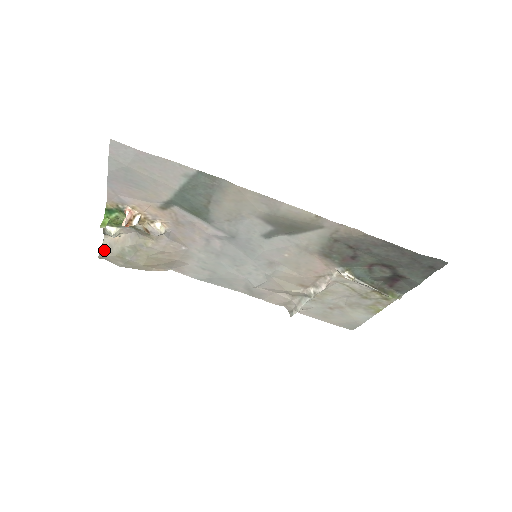
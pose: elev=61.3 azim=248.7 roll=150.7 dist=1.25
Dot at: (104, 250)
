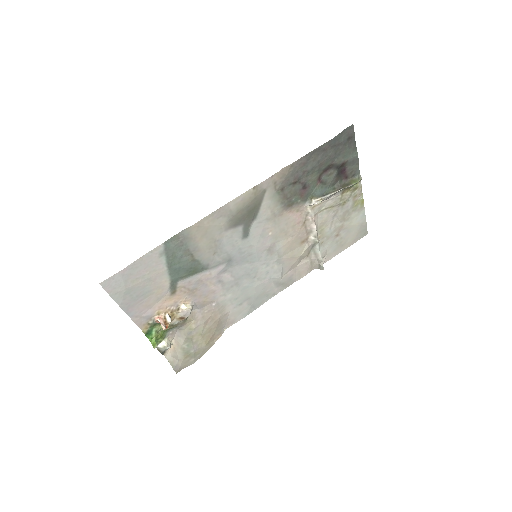
Dot at: (174, 364)
